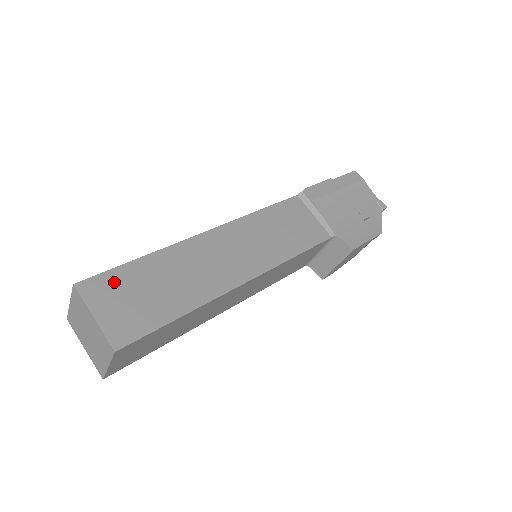
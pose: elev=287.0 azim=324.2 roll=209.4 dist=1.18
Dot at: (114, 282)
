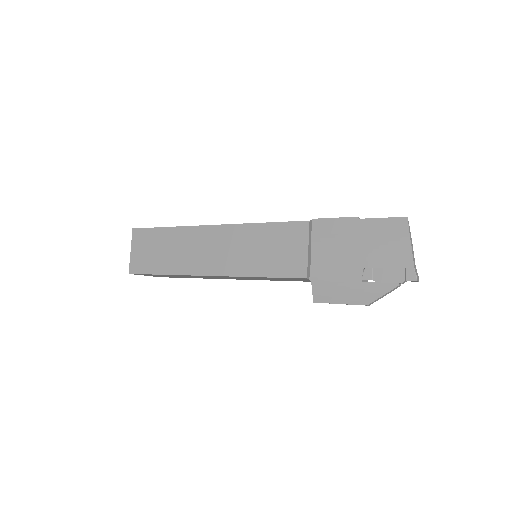
Dot at: (147, 236)
